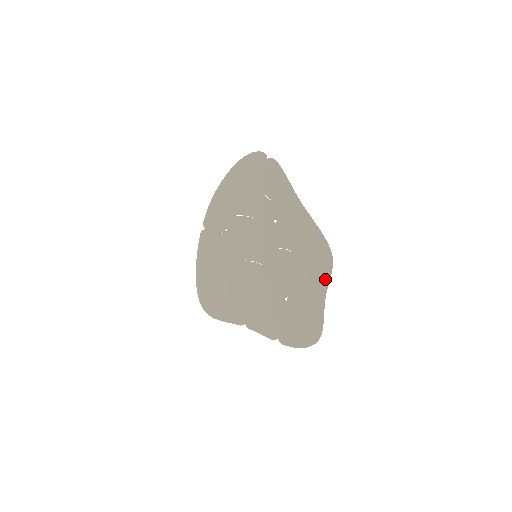
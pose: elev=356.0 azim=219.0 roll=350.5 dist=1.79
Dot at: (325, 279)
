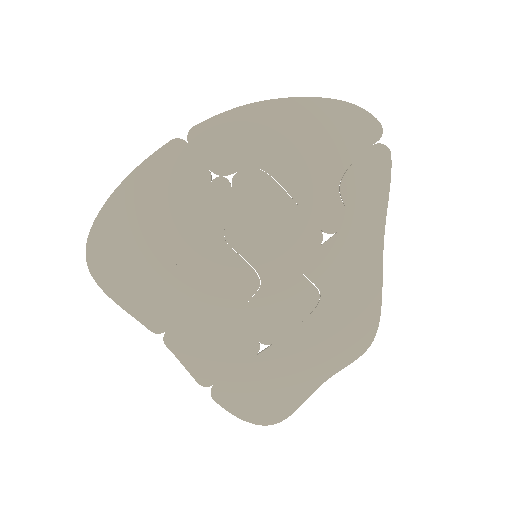
Dot at: (343, 361)
